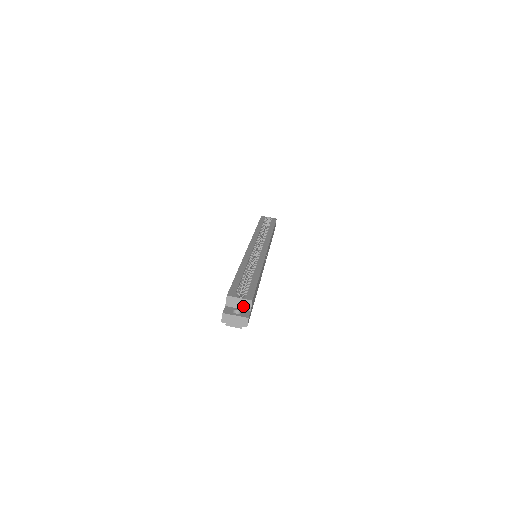
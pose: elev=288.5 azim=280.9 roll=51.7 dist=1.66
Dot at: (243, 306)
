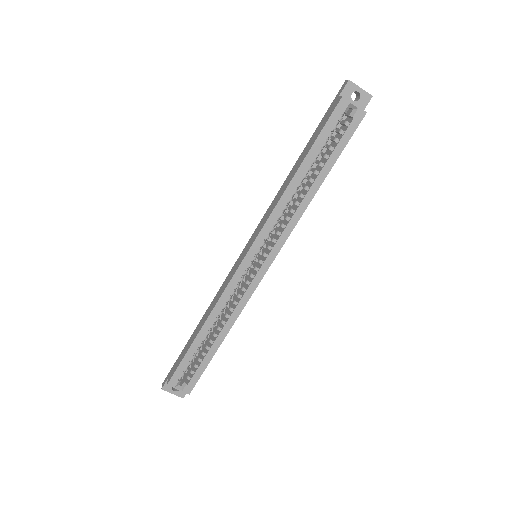
Dot at: occluded
